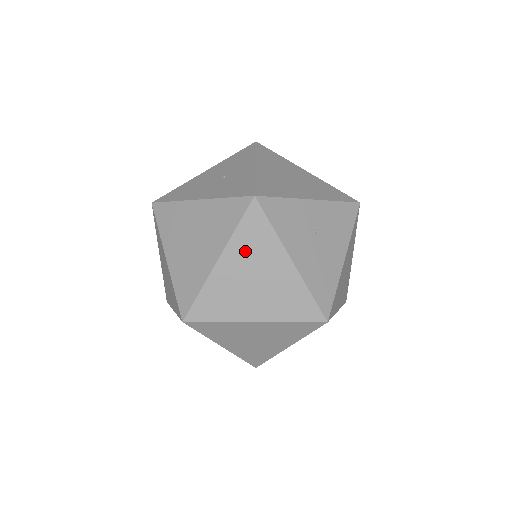
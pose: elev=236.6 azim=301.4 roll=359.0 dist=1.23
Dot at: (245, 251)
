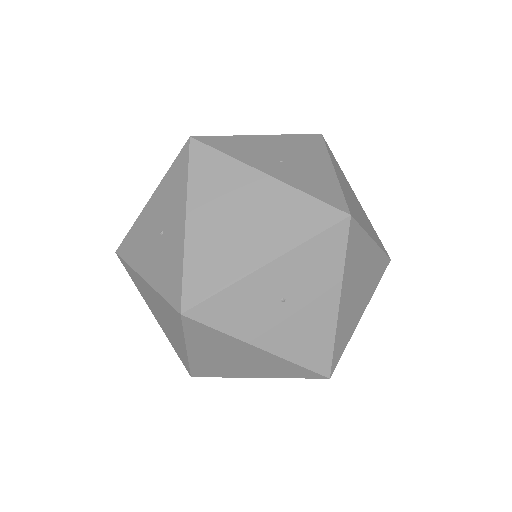
Dot at: (207, 345)
